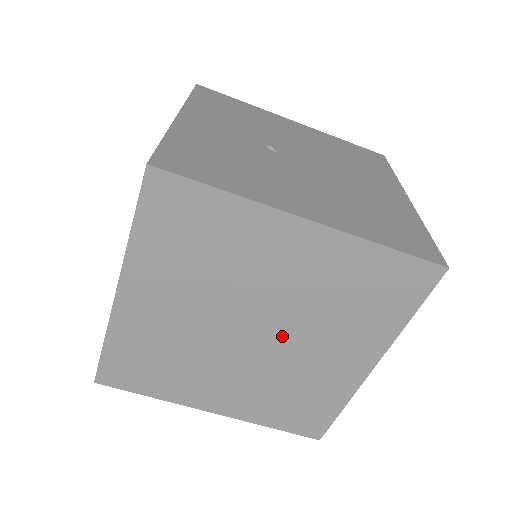
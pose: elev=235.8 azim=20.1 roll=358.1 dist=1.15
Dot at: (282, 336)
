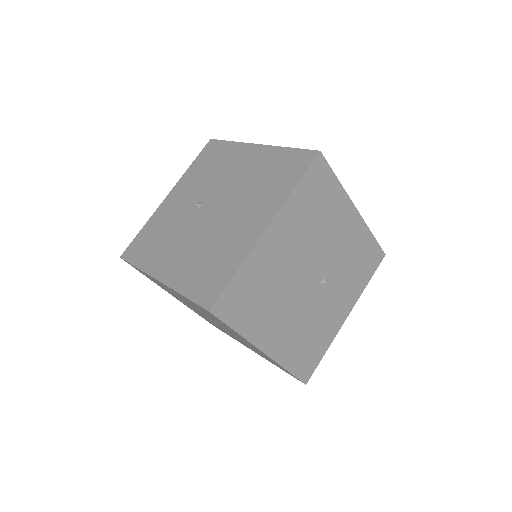
Dot at: (220, 325)
